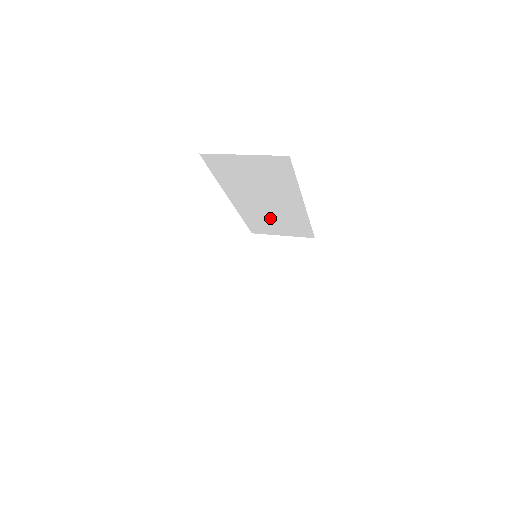
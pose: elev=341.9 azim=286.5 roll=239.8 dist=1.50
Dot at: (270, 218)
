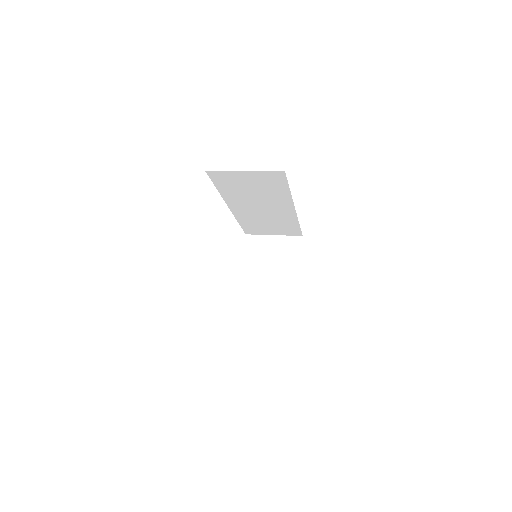
Dot at: (263, 221)
